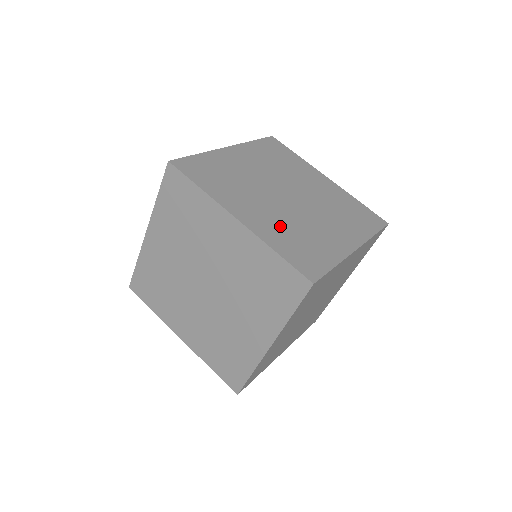
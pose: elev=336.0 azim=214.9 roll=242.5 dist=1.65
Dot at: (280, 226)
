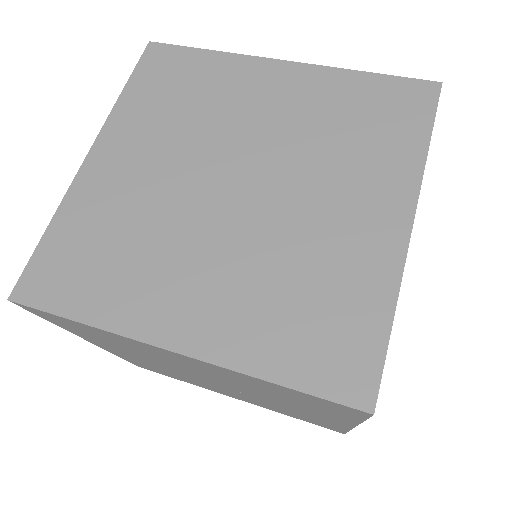
Dot at: occluded
